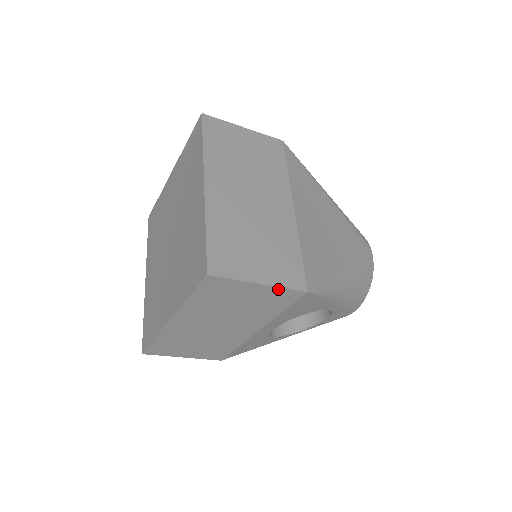
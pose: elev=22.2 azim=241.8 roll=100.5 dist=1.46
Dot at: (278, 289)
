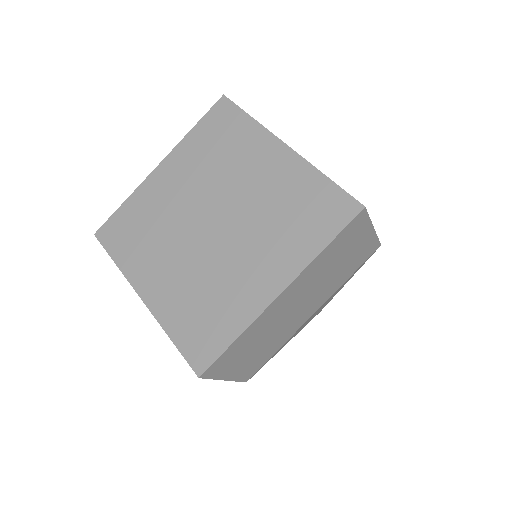
Dot at: occluded
